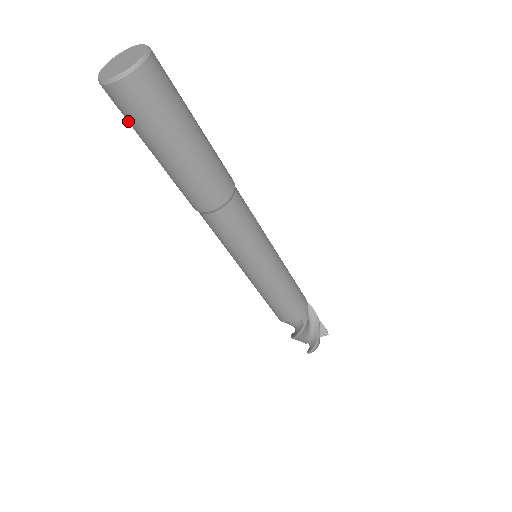
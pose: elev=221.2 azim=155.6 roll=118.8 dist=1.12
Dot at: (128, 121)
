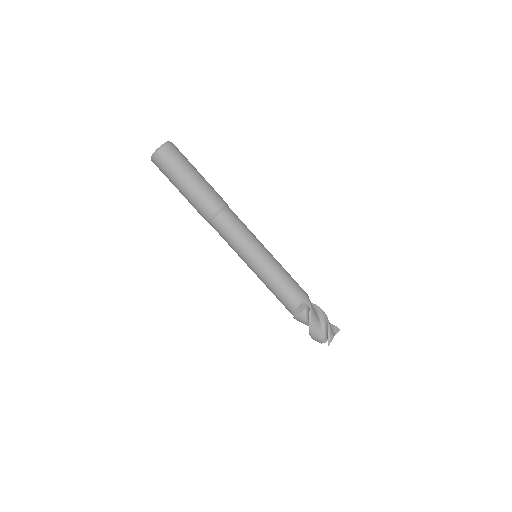
Dot at: (166, 173)
